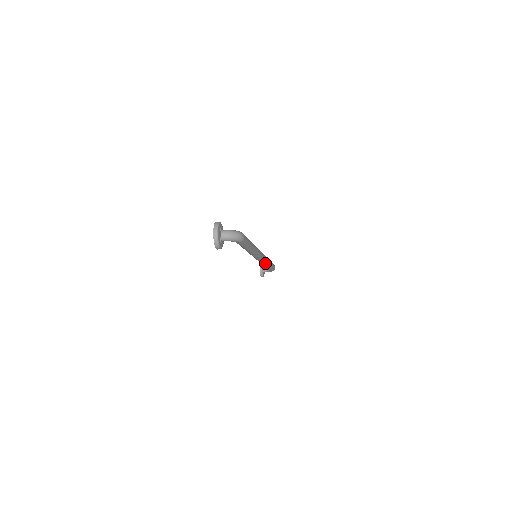
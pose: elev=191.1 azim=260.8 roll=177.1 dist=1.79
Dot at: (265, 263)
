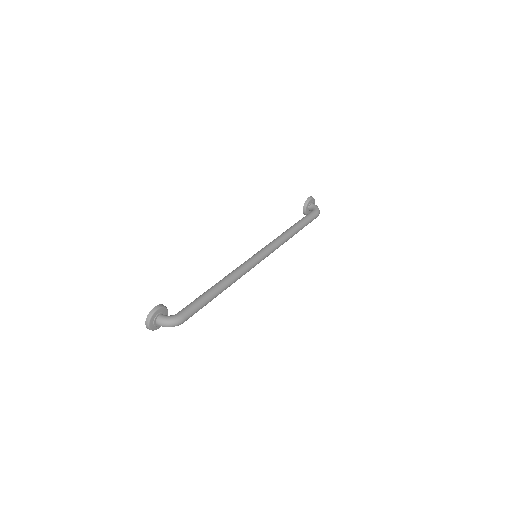
Dot at: (279, 246)
